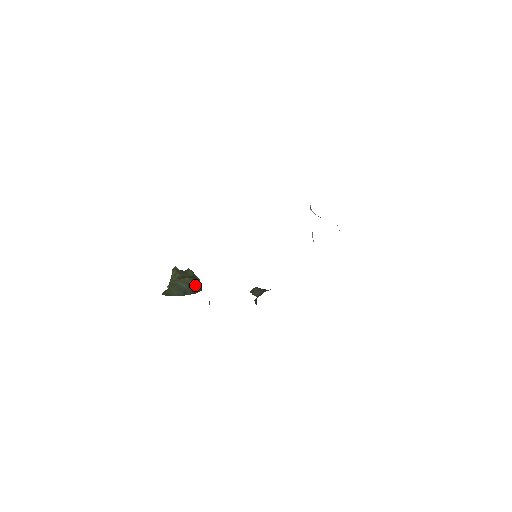
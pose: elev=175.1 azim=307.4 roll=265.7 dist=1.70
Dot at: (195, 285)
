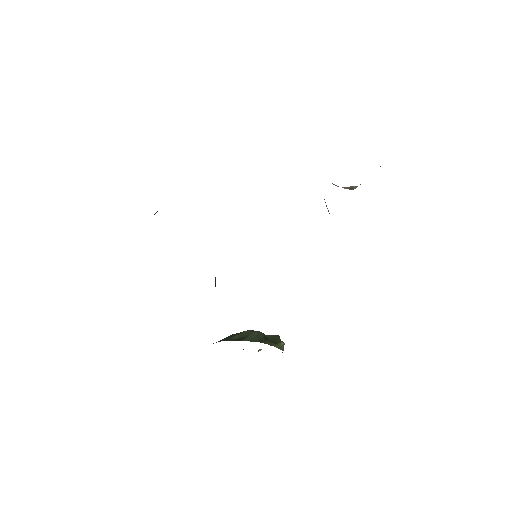
Dot at: (251, 336)
